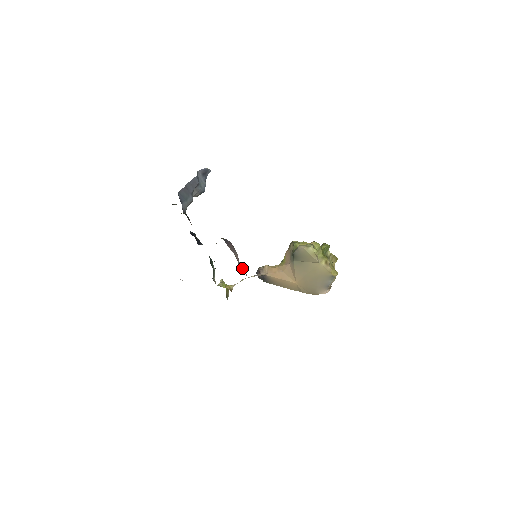
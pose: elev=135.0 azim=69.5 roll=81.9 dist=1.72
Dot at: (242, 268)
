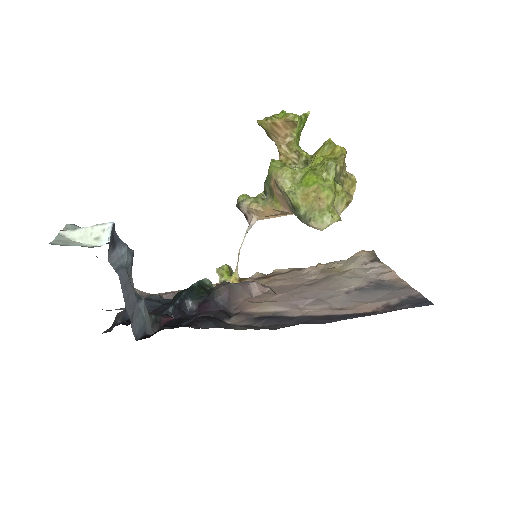
Dot at: (253, 287)
